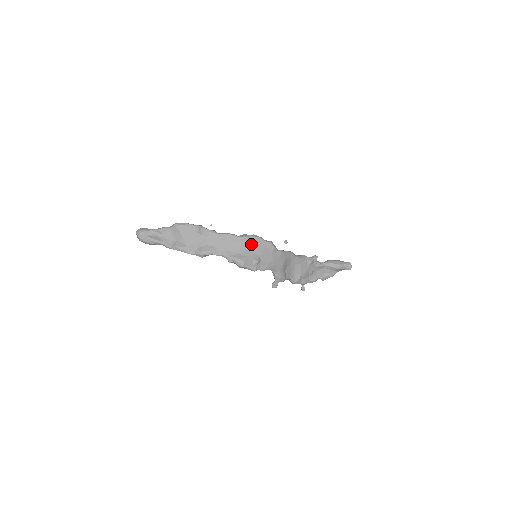
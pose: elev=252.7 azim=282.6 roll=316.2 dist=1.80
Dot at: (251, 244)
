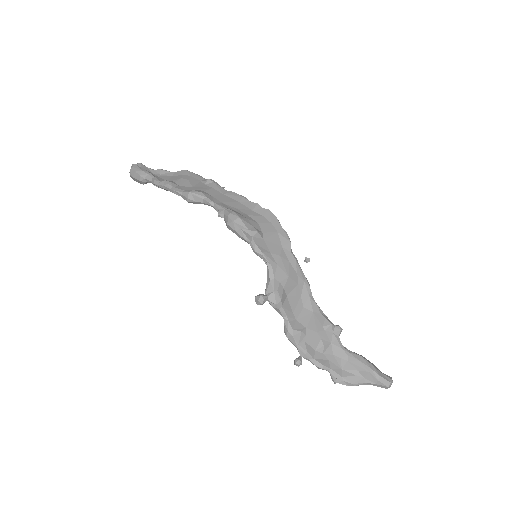
Dot at: (261, 216)
